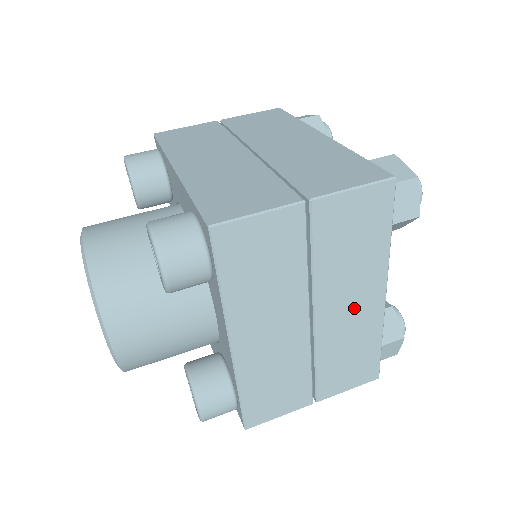
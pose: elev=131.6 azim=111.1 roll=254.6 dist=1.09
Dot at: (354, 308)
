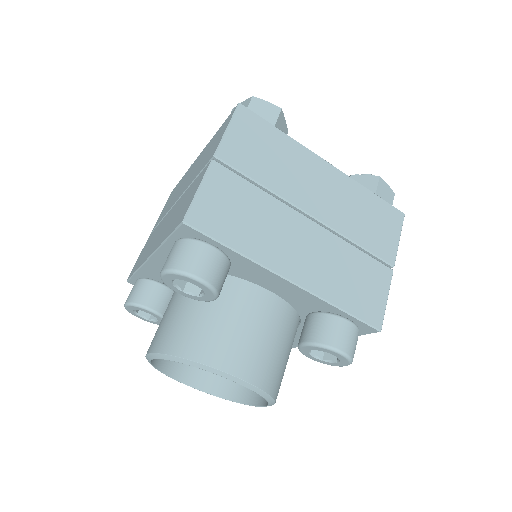
Dot at: occluded
